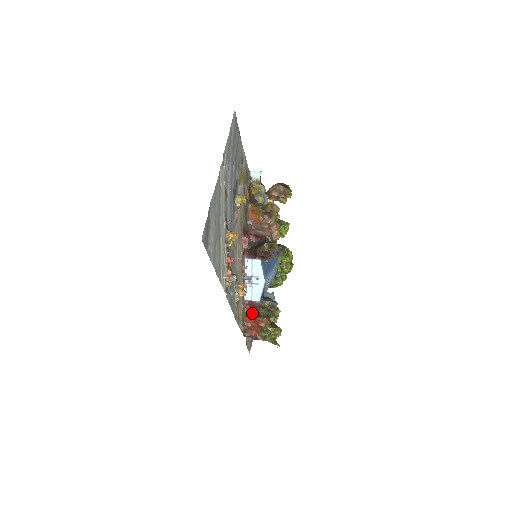
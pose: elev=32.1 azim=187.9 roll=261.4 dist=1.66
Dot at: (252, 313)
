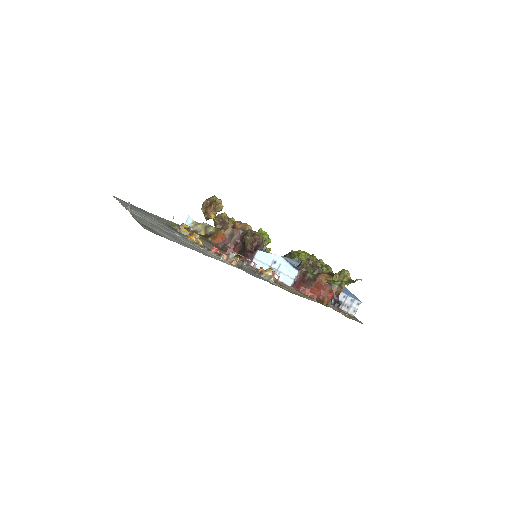
Dot at: (308, 287)
